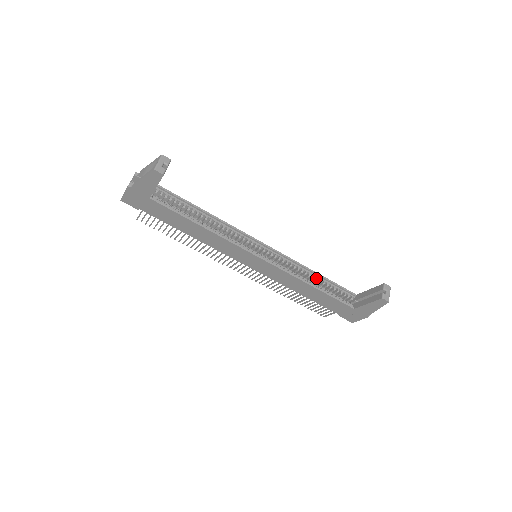
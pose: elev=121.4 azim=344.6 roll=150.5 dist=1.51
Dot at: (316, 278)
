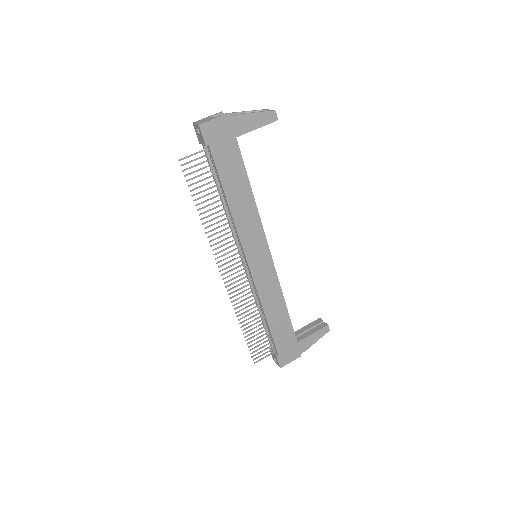
Dot at: occluded
